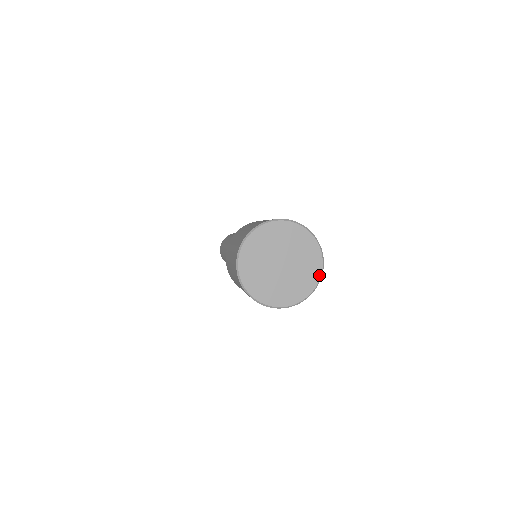
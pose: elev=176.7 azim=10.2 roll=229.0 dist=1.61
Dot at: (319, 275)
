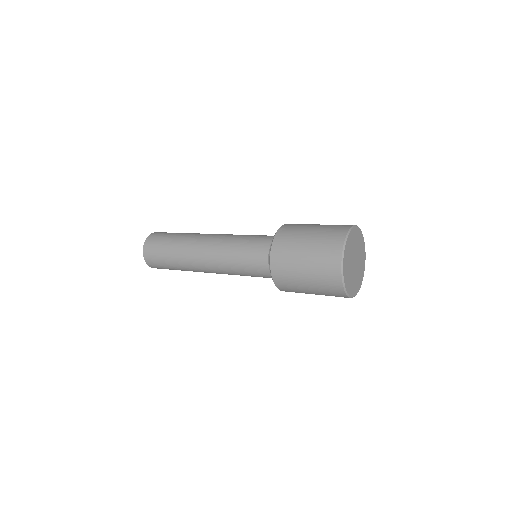
Dot at: (357, 292)
